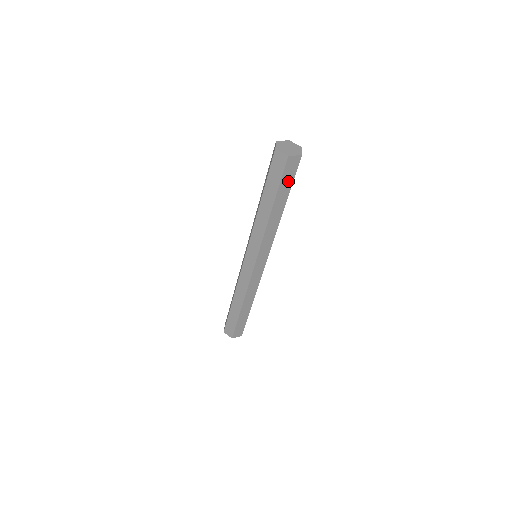
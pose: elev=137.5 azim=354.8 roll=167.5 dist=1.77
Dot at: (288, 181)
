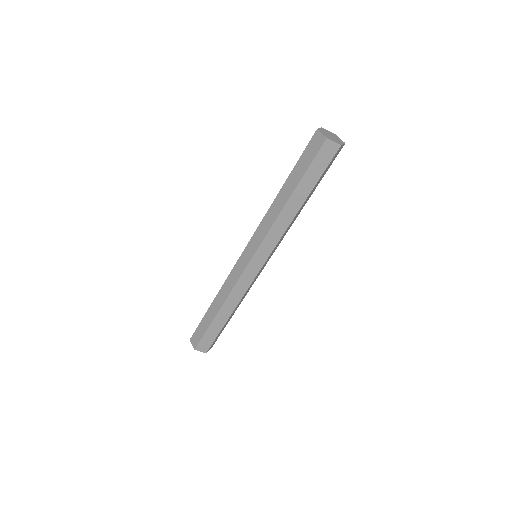
Dot at: (325, 171)
